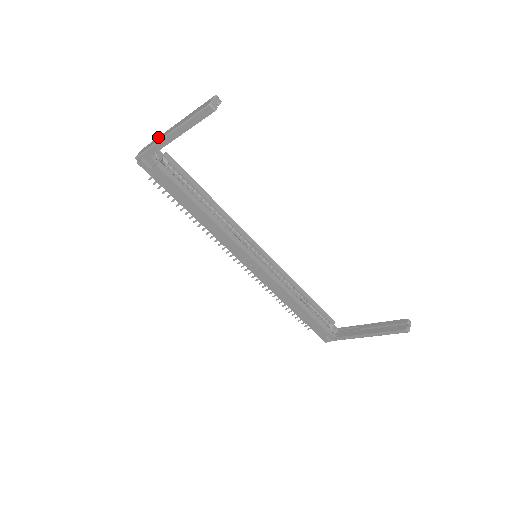
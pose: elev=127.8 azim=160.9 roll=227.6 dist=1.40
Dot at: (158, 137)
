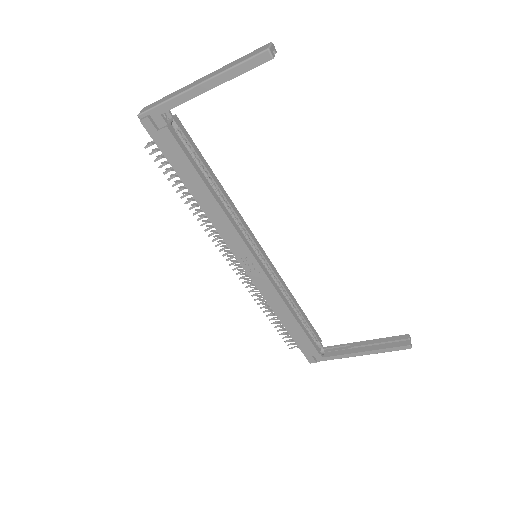
Dot at: occluded
